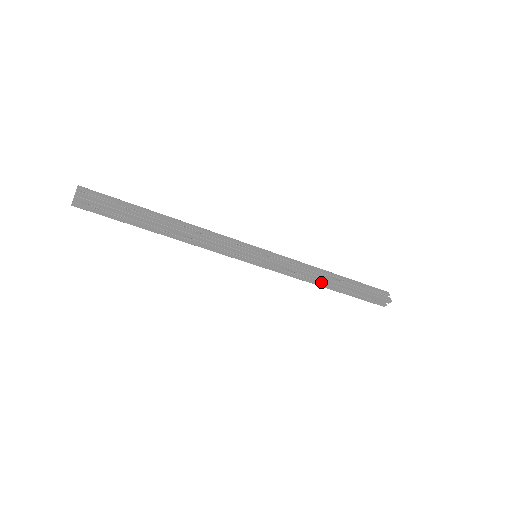
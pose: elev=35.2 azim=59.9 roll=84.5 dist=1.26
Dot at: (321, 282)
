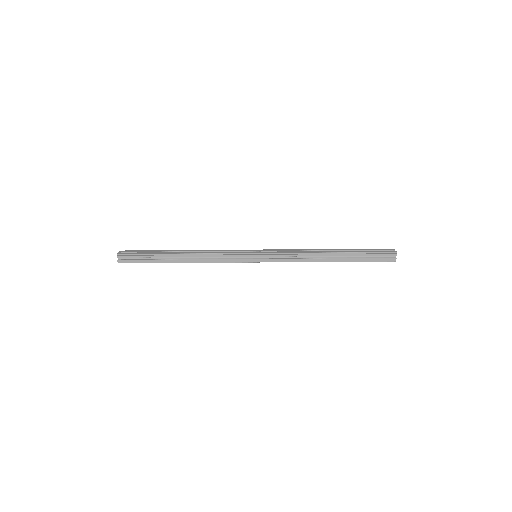
Dot at: occluded
